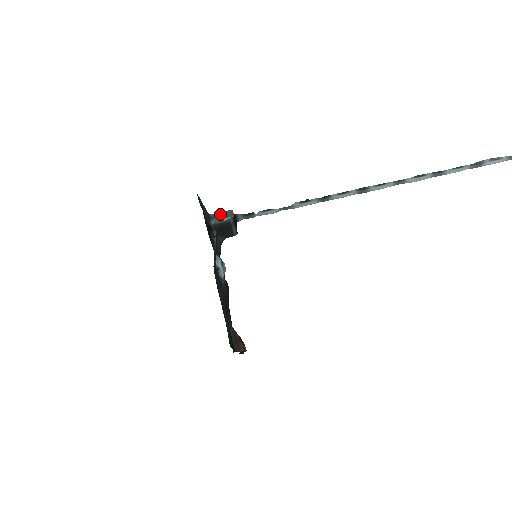
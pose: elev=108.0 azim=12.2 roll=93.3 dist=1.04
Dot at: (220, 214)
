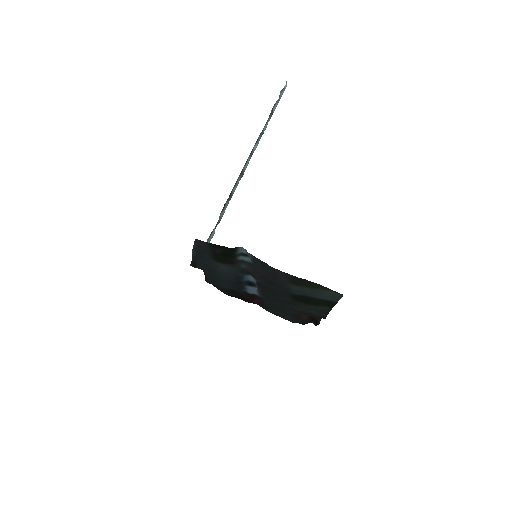
Dot at: occluded
